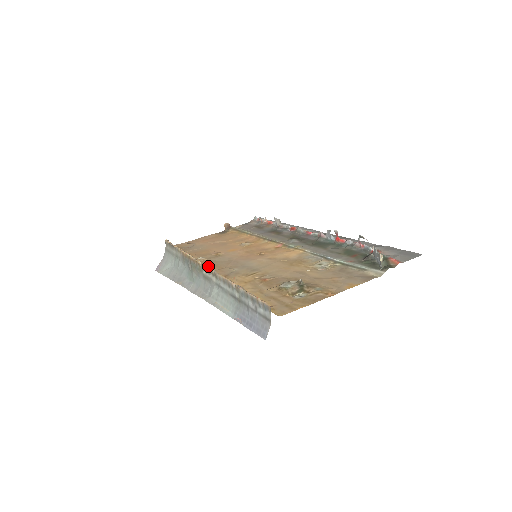
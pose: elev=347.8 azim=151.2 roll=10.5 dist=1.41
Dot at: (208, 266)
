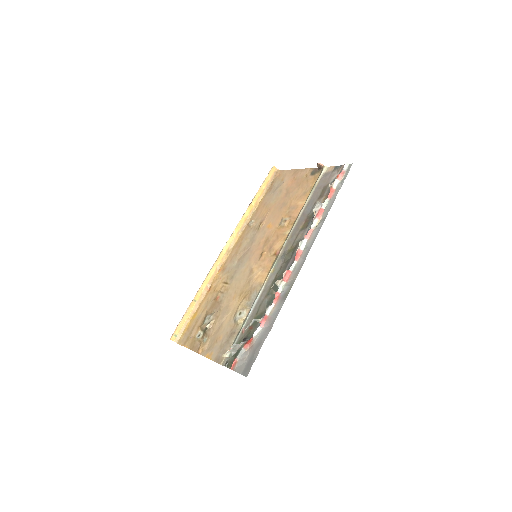
Dot at: (238, 242)
